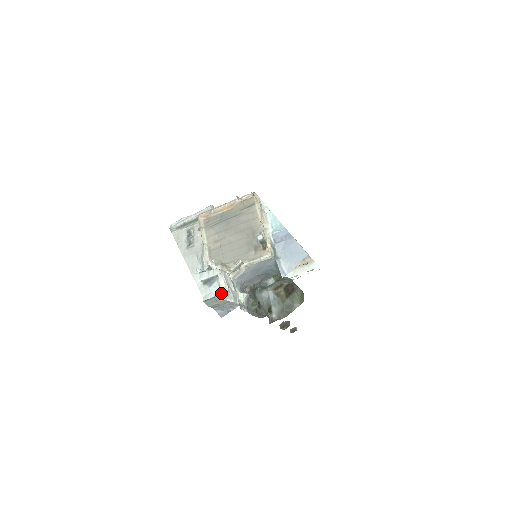
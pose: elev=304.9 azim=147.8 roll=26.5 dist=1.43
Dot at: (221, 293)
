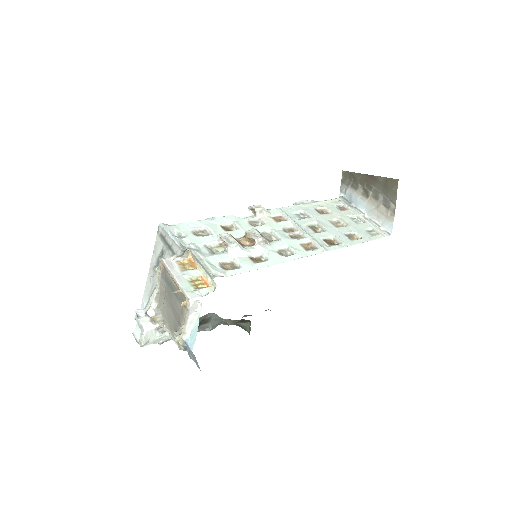
Dot at: (139, 343)
